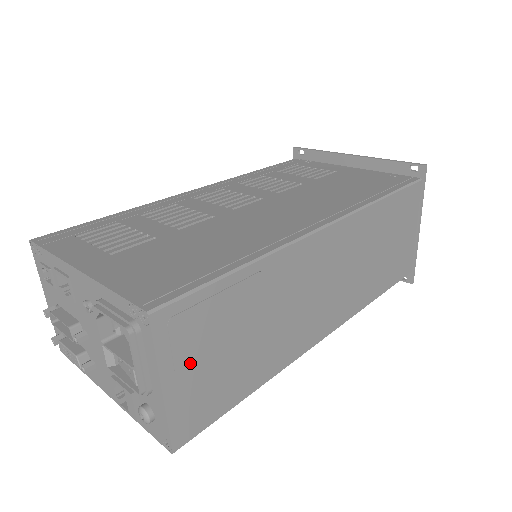
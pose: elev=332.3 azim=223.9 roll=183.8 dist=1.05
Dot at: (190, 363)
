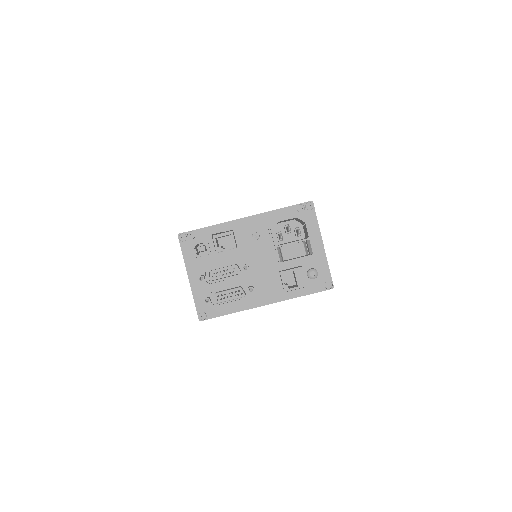
Dot at: occluded
